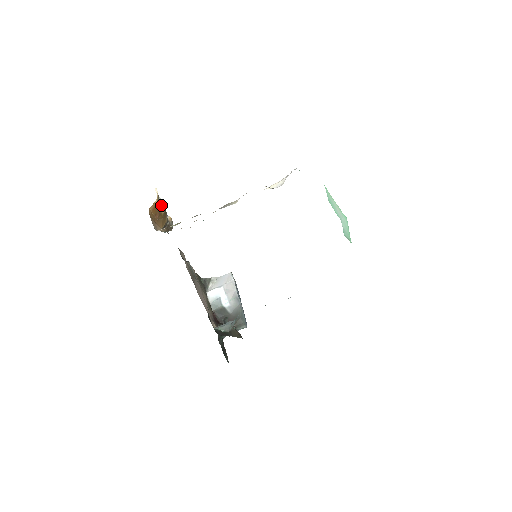
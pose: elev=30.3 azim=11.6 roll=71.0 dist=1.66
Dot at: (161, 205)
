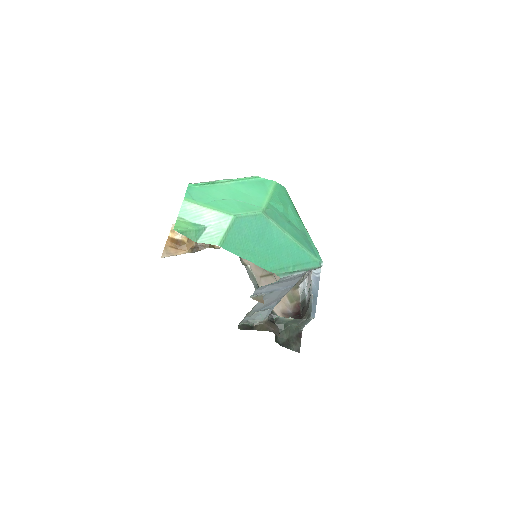
Dot at: (181, 234)
